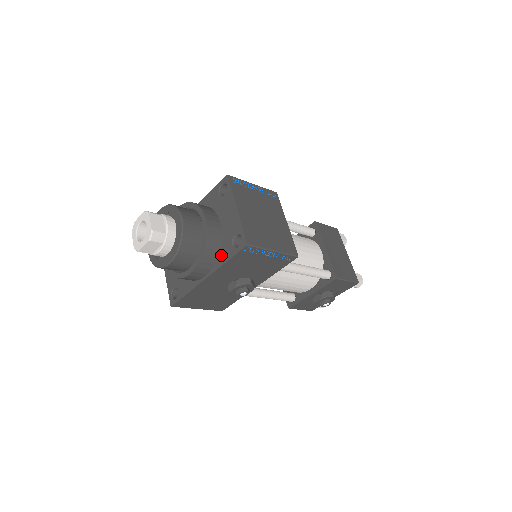
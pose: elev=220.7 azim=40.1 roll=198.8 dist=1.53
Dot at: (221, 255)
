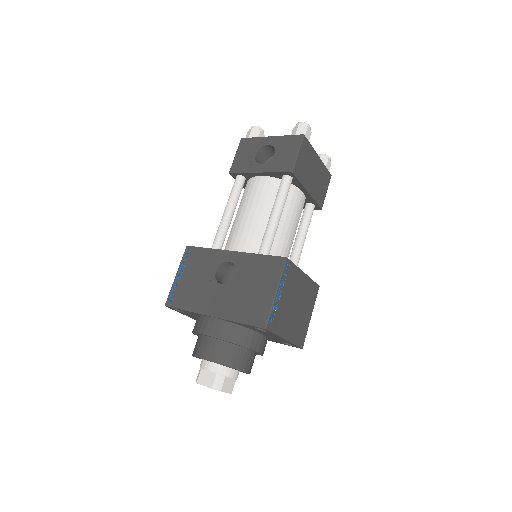
Dot at: (270, 340)
